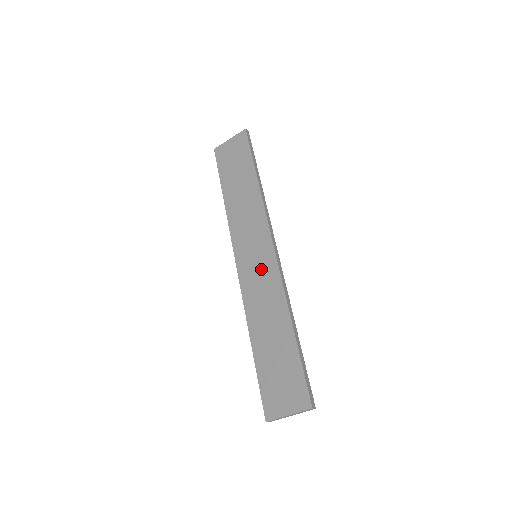
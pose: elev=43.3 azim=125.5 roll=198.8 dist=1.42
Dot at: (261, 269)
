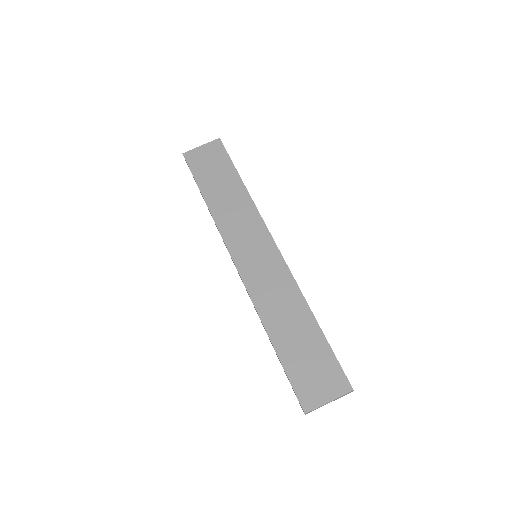
Dot at: (267, 267)
